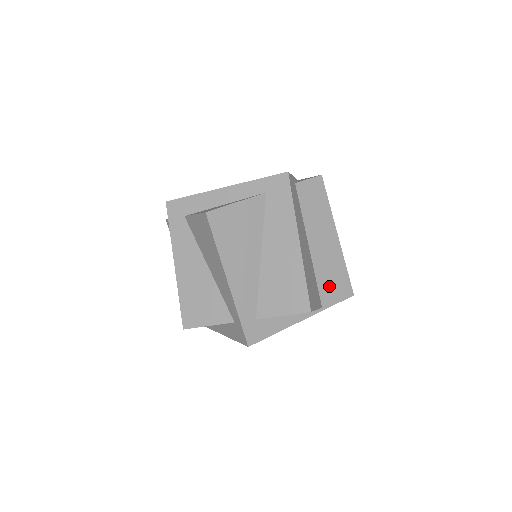
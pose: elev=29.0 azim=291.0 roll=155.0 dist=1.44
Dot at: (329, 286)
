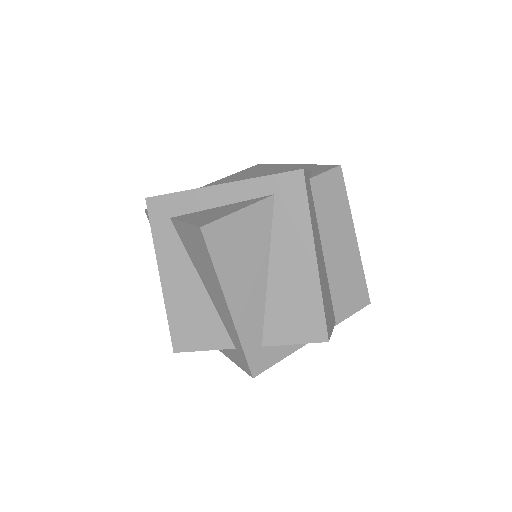
Dot at: (344, 297)
